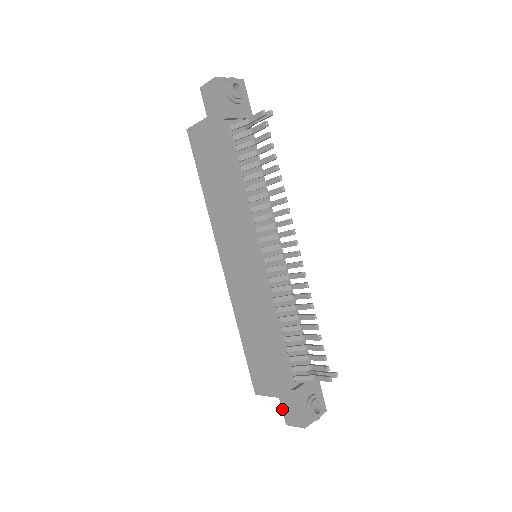
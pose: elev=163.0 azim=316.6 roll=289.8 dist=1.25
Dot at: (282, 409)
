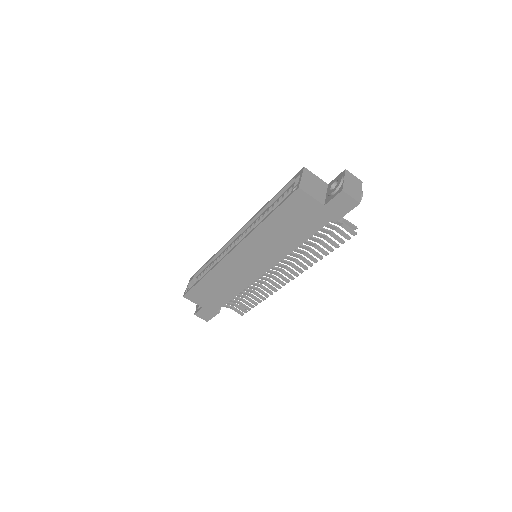
Dot at: (199, 311)
